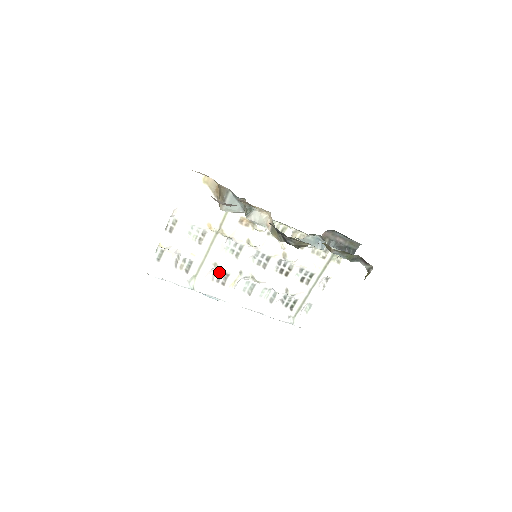
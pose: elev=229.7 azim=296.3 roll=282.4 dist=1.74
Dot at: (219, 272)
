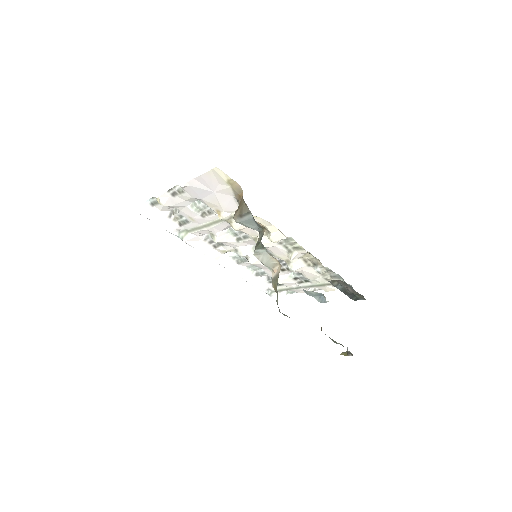
Dot at: occluded
